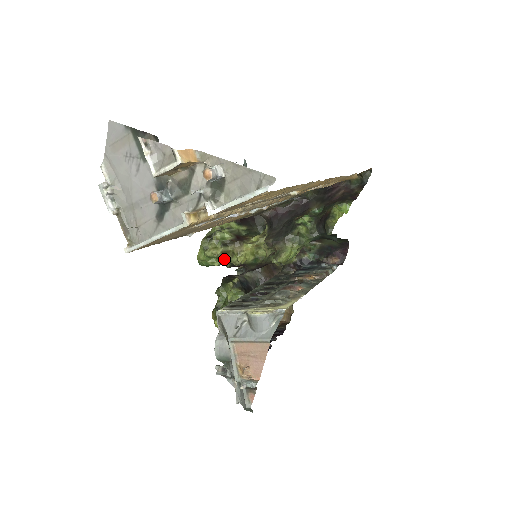
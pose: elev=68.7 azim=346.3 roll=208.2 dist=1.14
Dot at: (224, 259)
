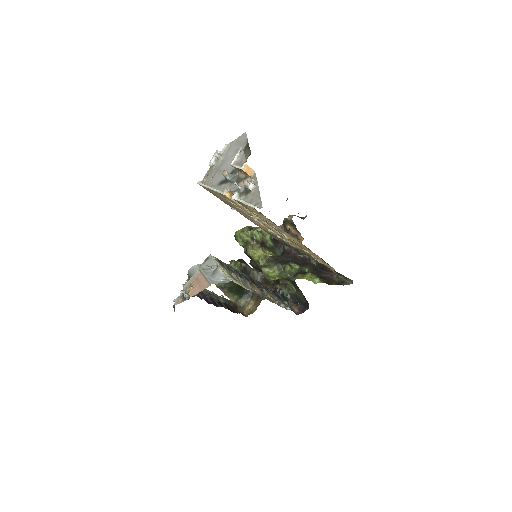
Dot at: (246, 245)
